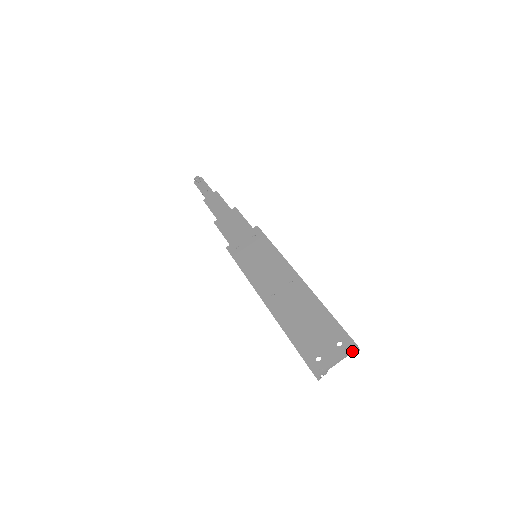
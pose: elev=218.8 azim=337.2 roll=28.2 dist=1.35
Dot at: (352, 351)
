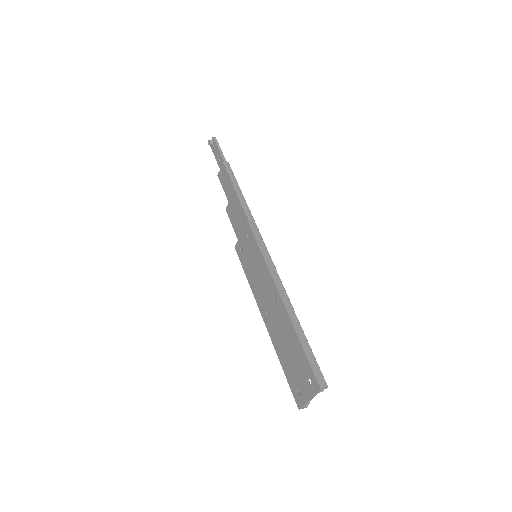
Dot at: (319, 391)
